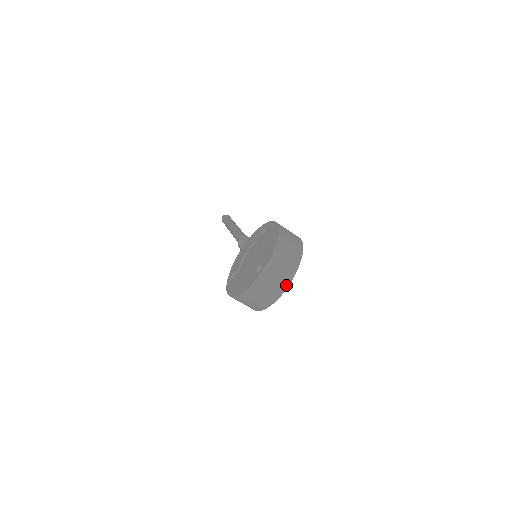
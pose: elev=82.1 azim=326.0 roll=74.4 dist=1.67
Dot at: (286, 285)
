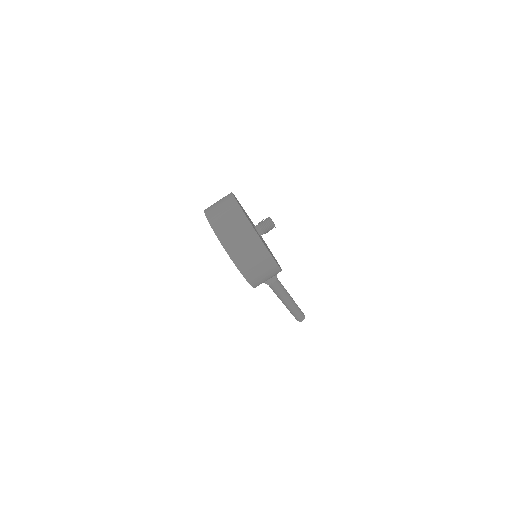
Dot at: (237, 208)
